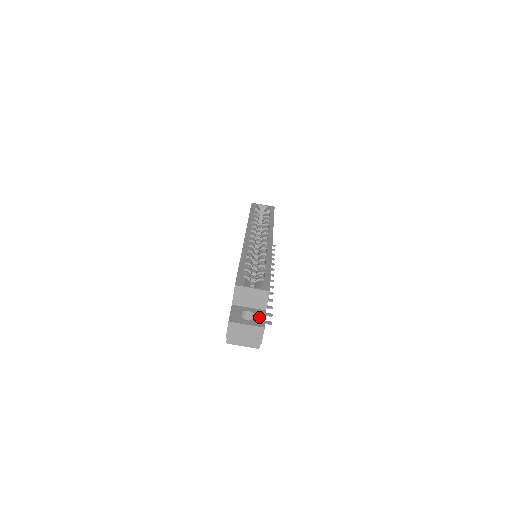
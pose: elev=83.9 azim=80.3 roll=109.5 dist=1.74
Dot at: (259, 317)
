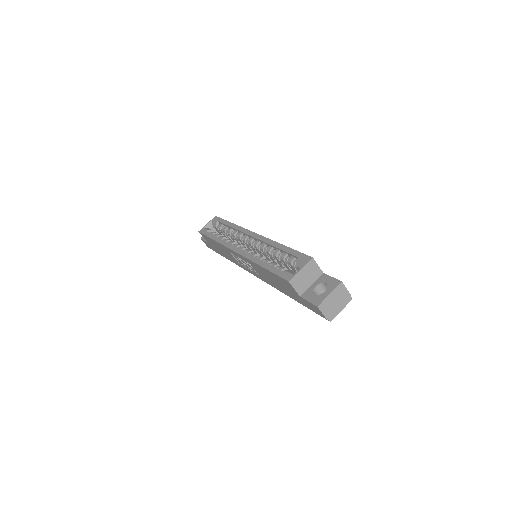
Dot at: (327, 281)
